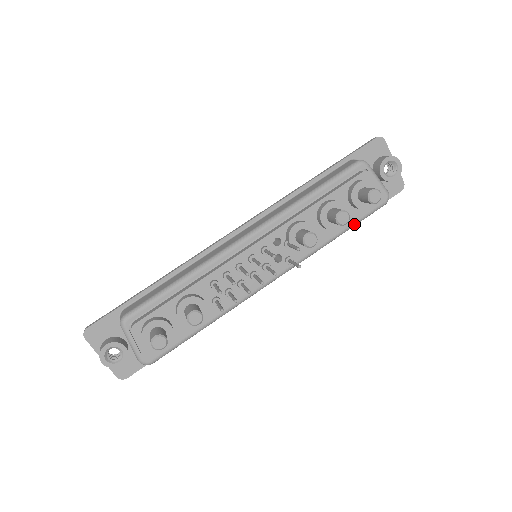
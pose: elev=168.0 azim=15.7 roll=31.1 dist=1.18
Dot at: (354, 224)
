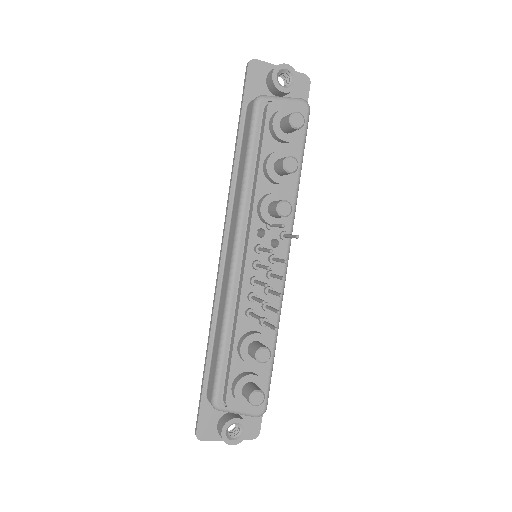
Dot at: (302, 153)
